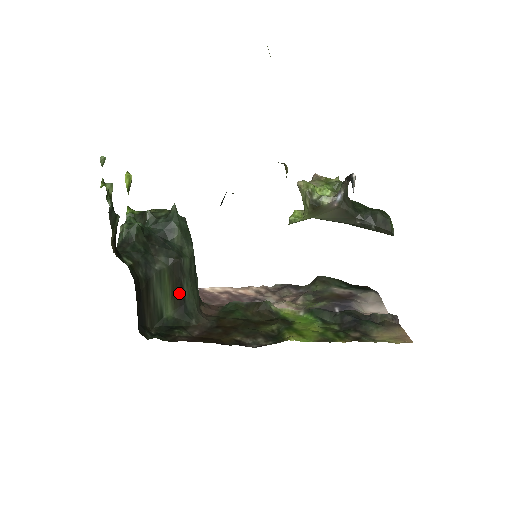
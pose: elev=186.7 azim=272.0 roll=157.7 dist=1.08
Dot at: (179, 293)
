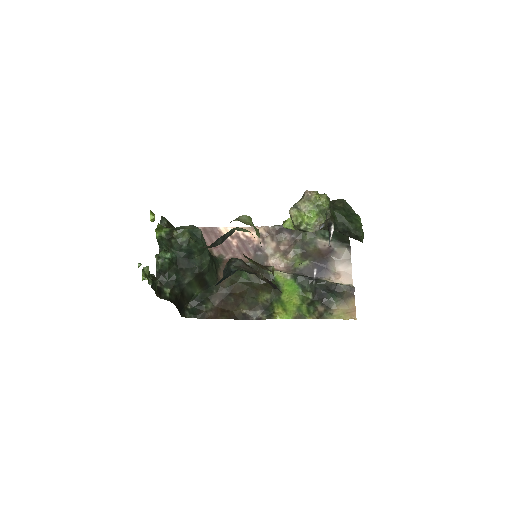
Dot at: (203, 282)
